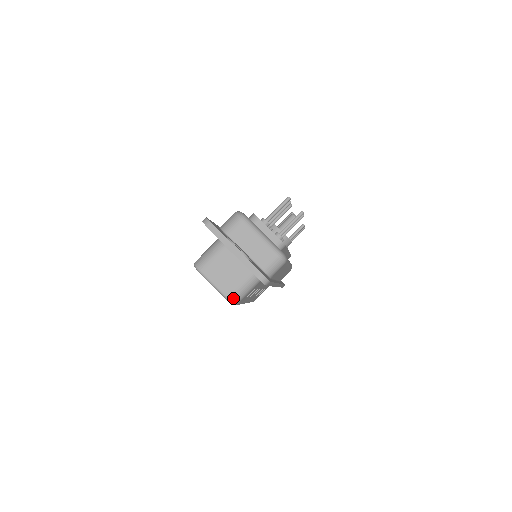
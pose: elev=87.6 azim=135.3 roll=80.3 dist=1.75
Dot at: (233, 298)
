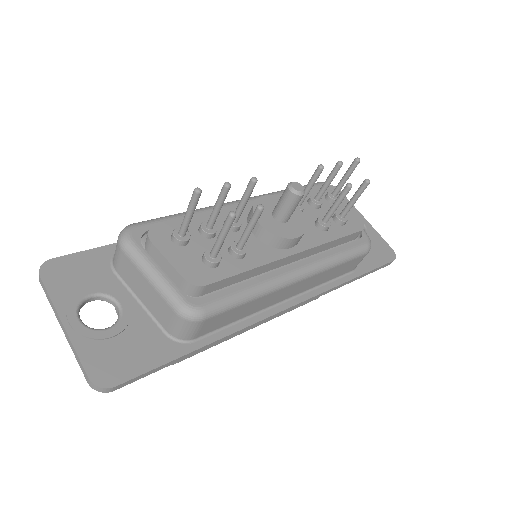
Dot at: occluded
